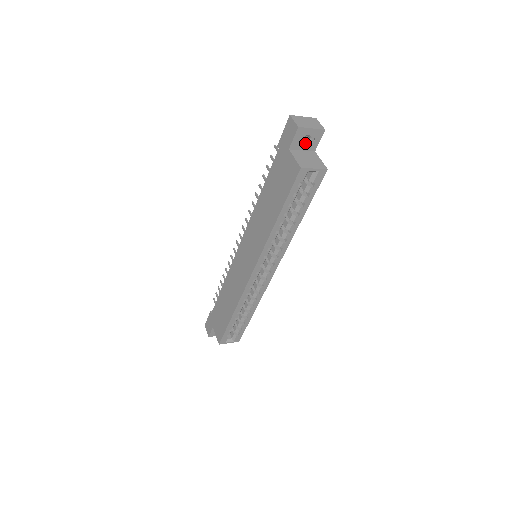
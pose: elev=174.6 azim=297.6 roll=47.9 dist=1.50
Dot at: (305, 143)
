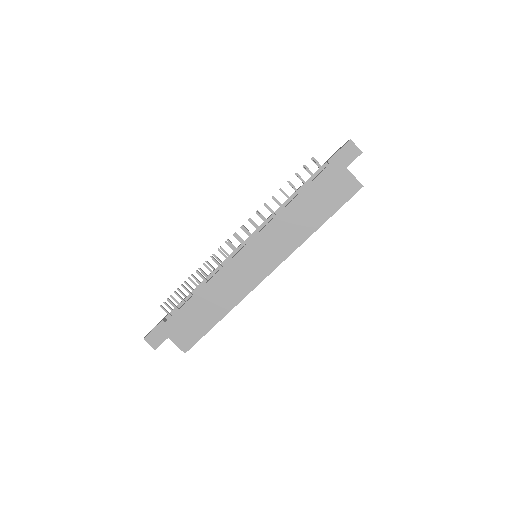
Dot at: occluded
